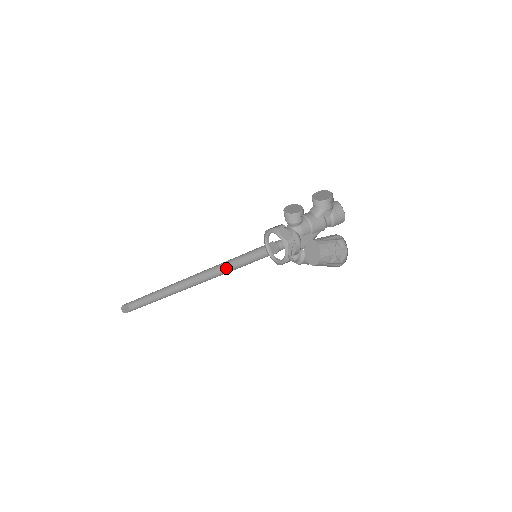
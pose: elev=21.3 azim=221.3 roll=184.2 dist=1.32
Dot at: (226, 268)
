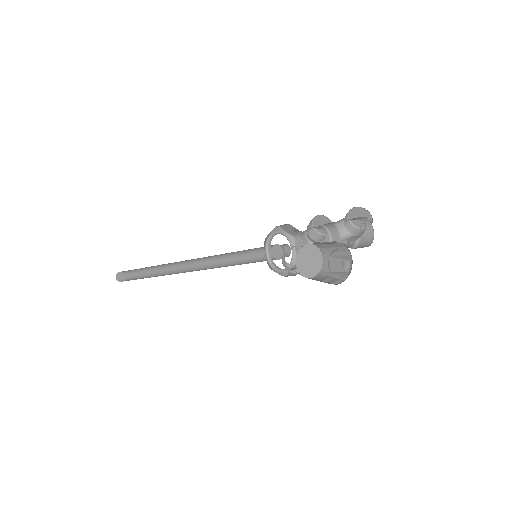
Dot at: (224, 264)
